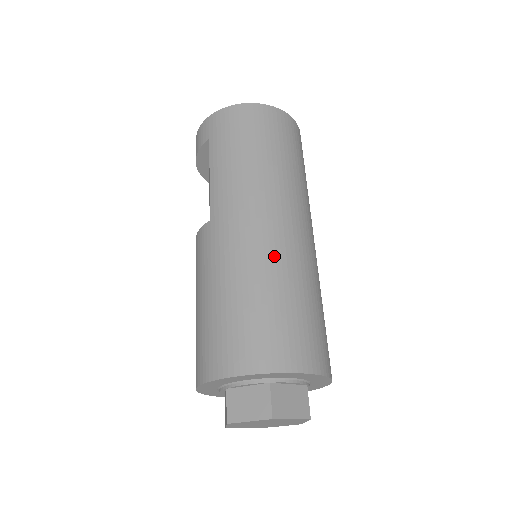
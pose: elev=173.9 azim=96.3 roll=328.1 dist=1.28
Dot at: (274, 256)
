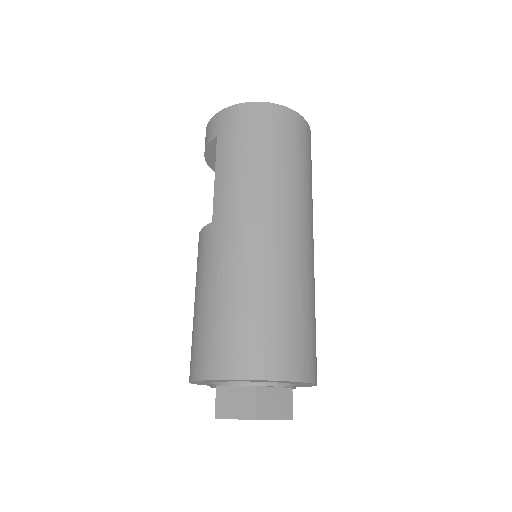
Dot at: (269, 265)
